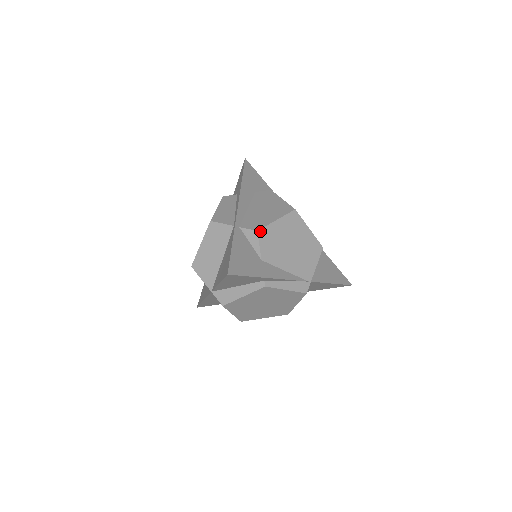
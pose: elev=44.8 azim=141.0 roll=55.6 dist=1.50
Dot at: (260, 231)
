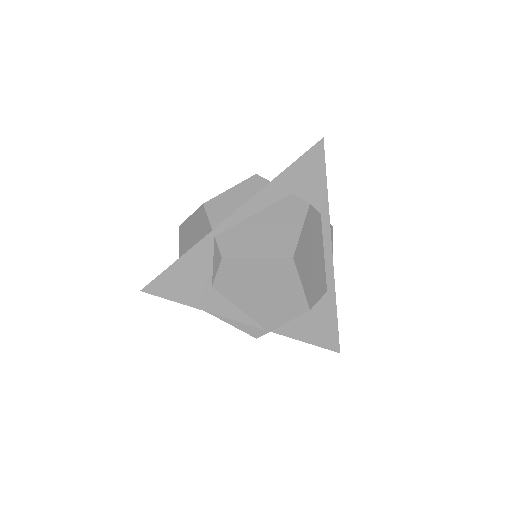
Dot at: (226, 259)
